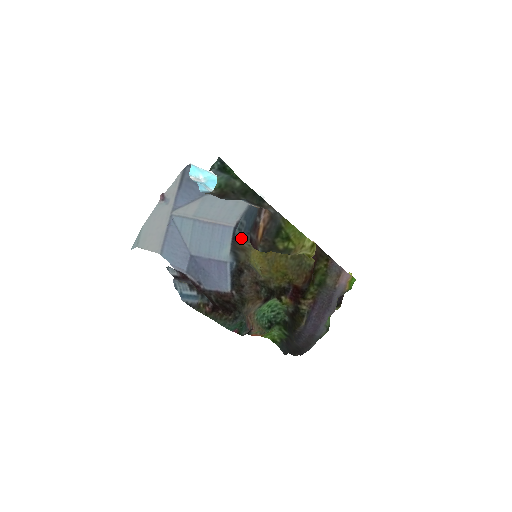
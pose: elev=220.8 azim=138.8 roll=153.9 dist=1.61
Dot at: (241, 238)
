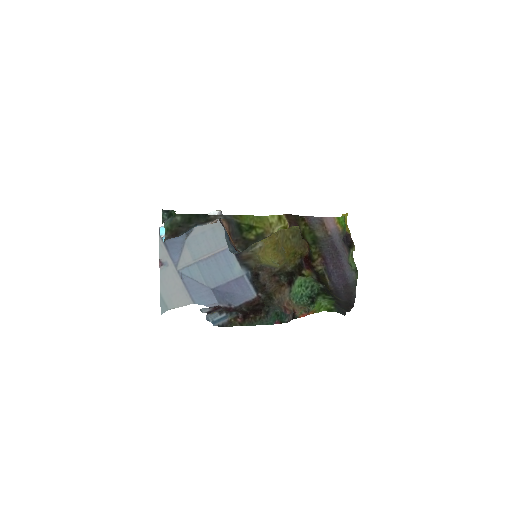
Dot at: (234, 251)
